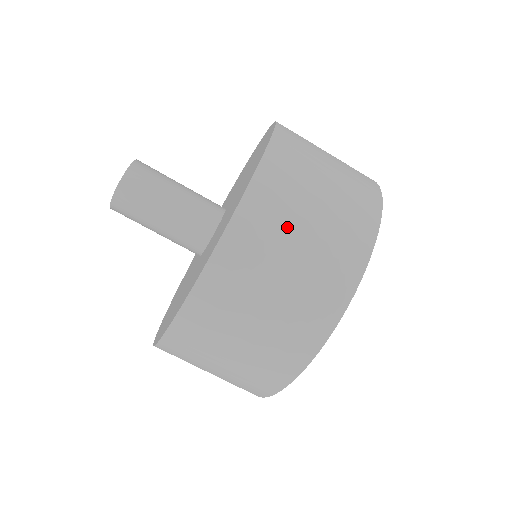
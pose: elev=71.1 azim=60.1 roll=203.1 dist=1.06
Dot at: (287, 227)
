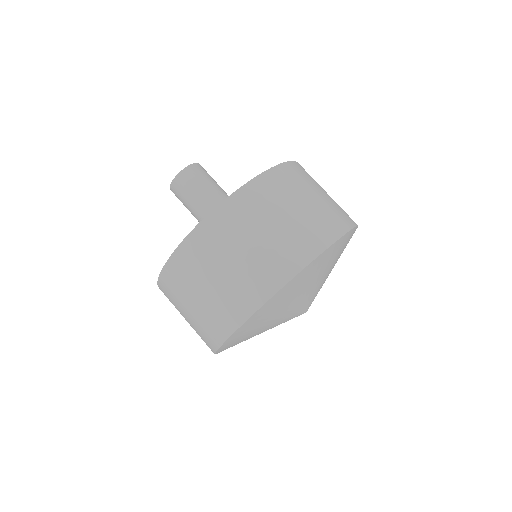
Dot at: (212, 262)
